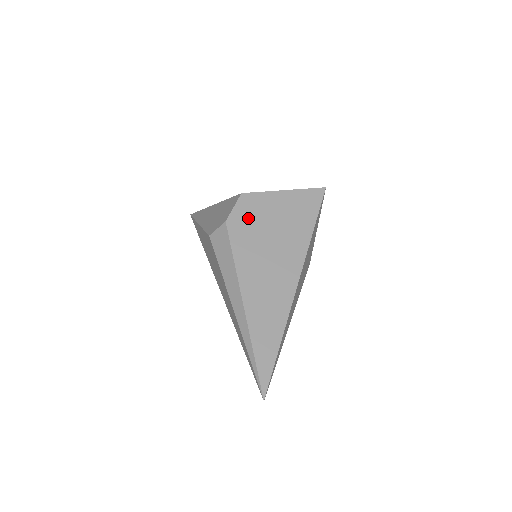
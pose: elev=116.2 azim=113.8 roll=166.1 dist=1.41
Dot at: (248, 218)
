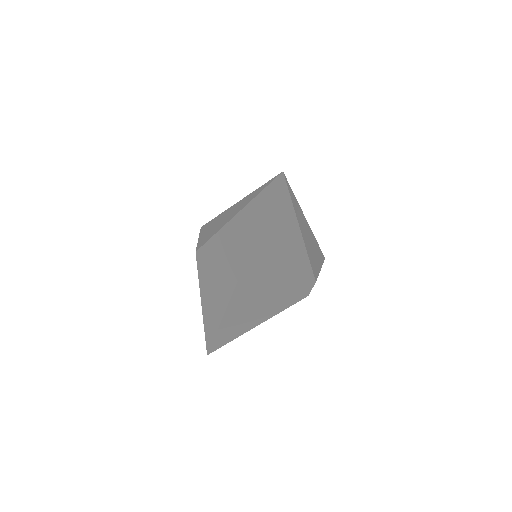
Dot at: occluded
